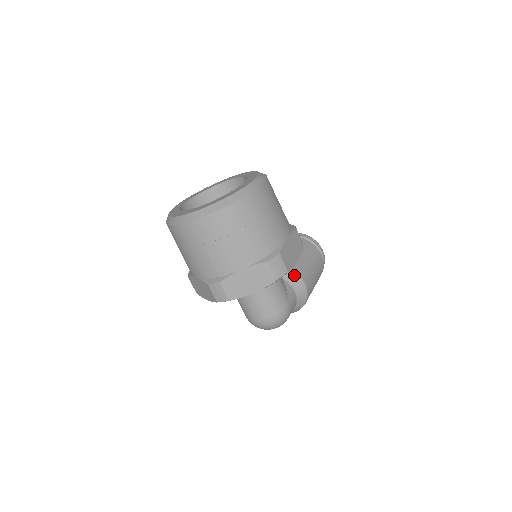
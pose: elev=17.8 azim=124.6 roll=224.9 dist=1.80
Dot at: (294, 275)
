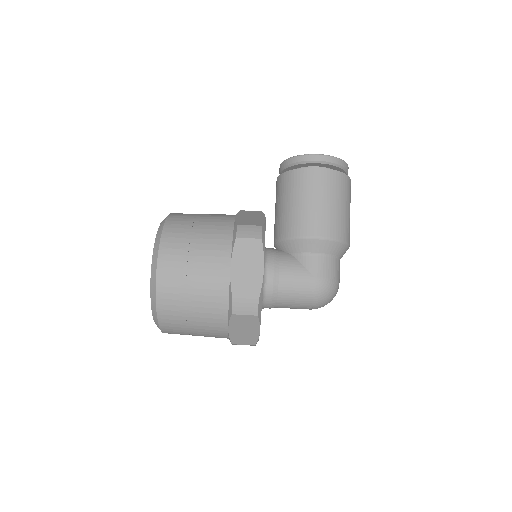
Dot at: (298, 242)
